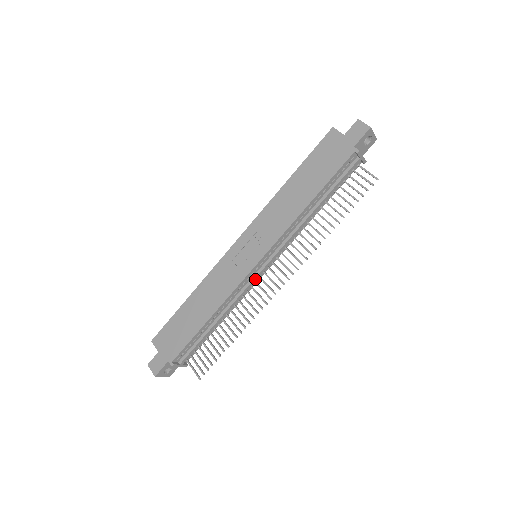
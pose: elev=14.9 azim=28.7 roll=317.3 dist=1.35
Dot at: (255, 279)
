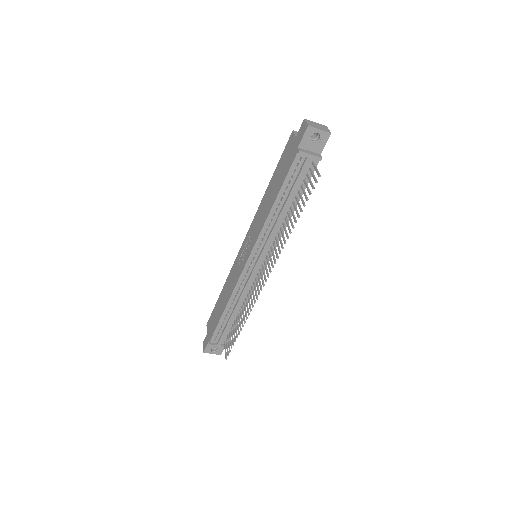
Dot at: (252, 276)
